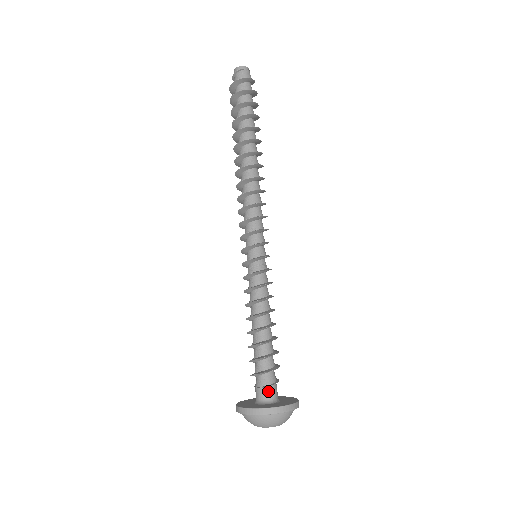
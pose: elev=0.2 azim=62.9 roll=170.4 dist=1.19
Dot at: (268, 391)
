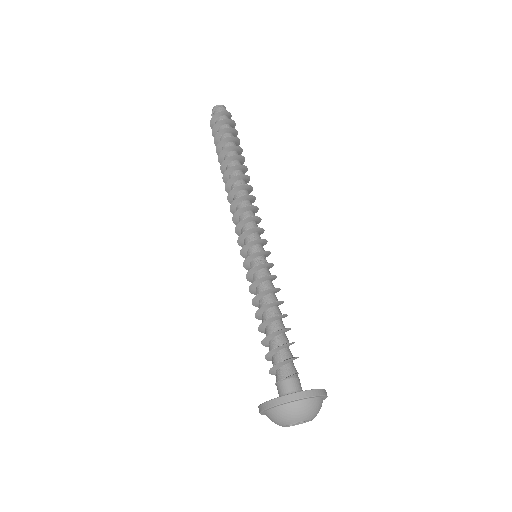
Dot at: (287, 384)
